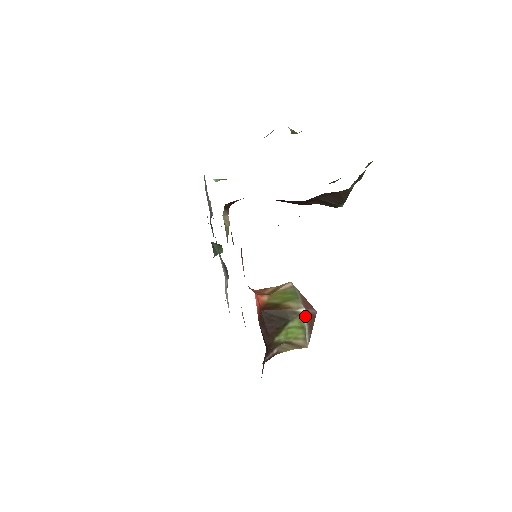
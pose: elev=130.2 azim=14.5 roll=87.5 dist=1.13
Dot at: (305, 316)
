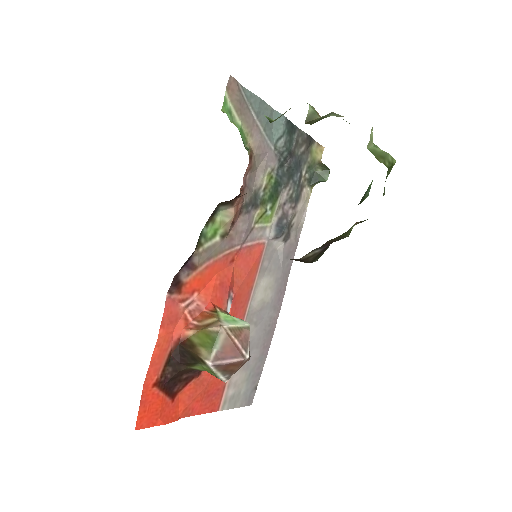
Dot at: (211, 367)
